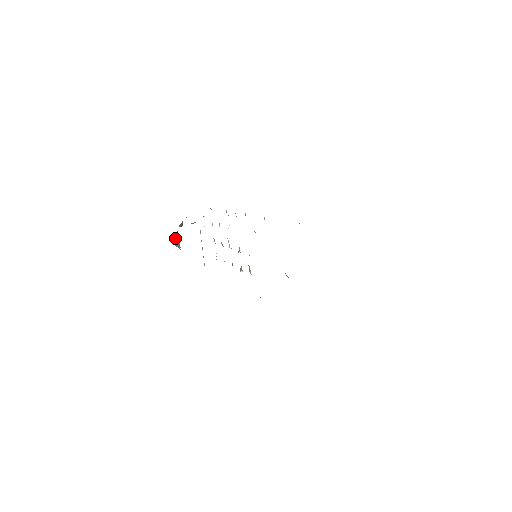
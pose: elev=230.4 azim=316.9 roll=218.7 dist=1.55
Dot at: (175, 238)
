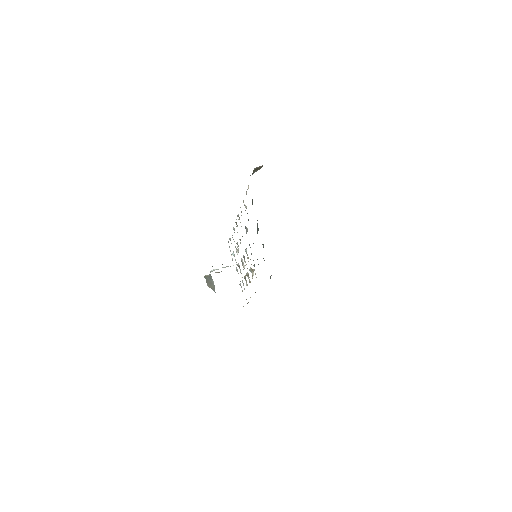
Dot at: (207, 280)
